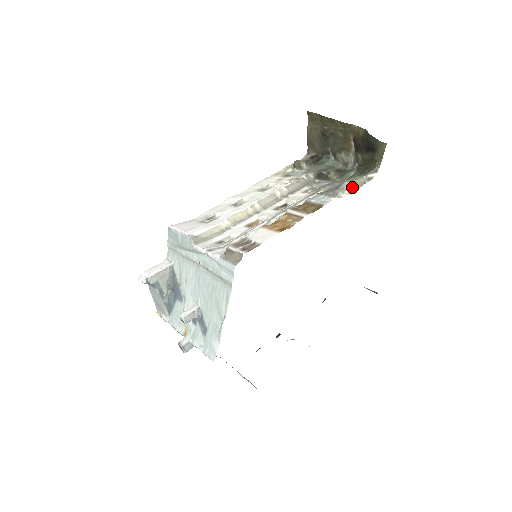
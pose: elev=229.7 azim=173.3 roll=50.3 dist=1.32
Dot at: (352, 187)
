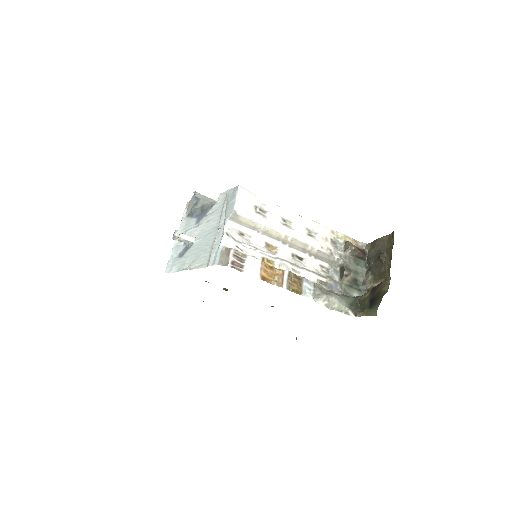
Dot at: (333, 304)
